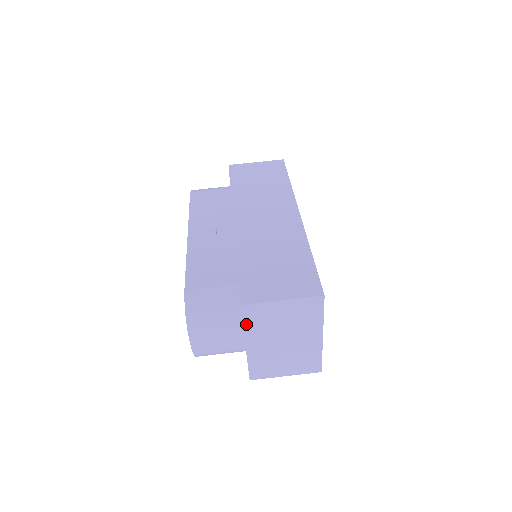
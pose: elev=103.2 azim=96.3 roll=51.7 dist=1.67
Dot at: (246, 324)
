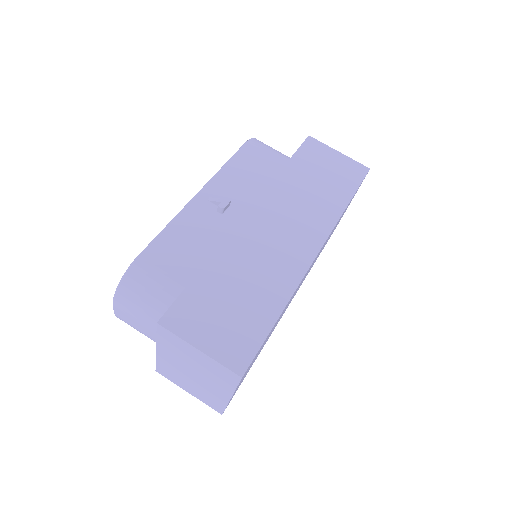
Dot at: (160, 338)
